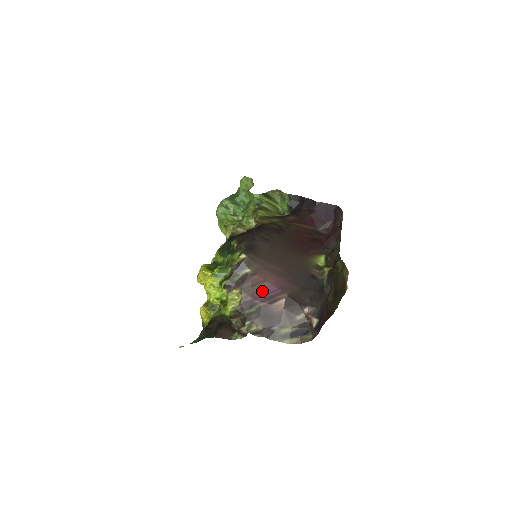
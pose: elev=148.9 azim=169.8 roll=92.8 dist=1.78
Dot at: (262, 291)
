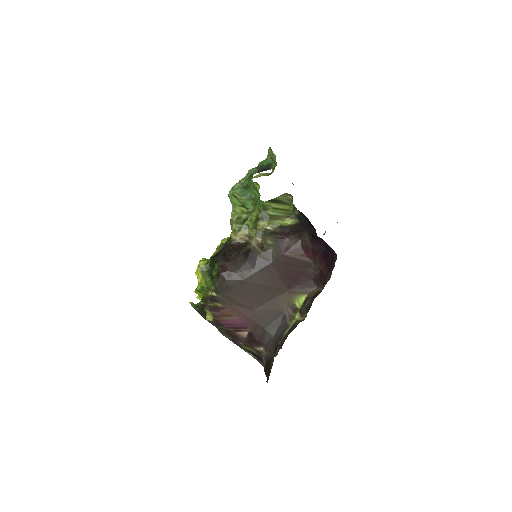
Dot at: (229, 321)
